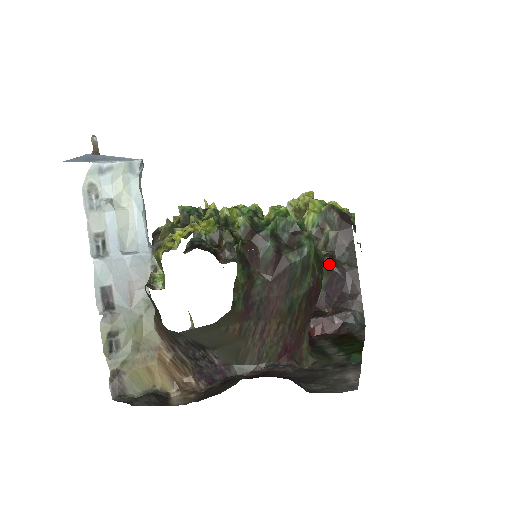
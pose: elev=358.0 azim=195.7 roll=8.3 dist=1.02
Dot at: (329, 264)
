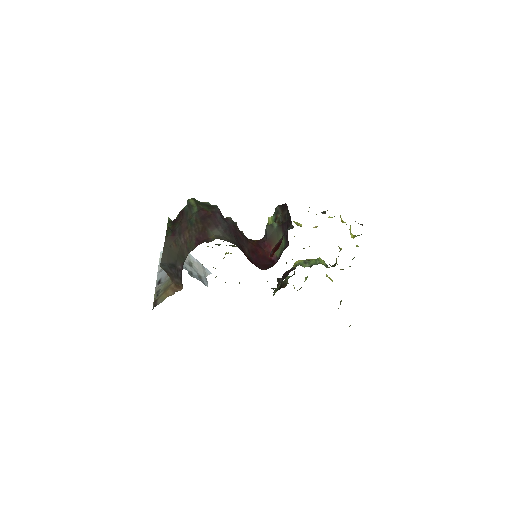
Dot at: (278, 226)
